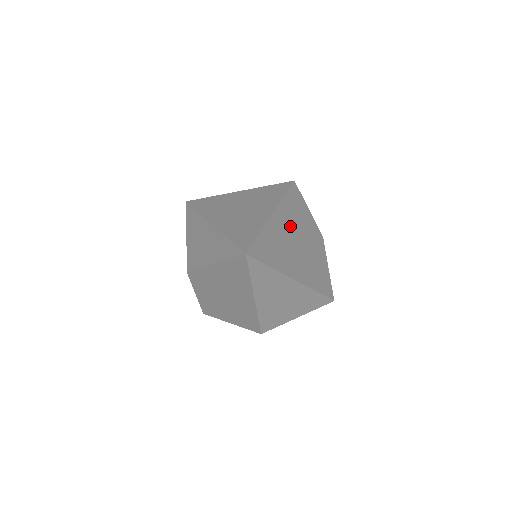
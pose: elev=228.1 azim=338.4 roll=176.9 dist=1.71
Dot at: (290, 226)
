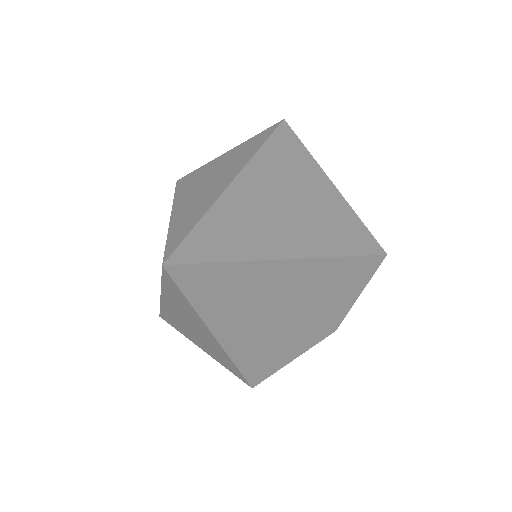
Dot at: (299, 289)
